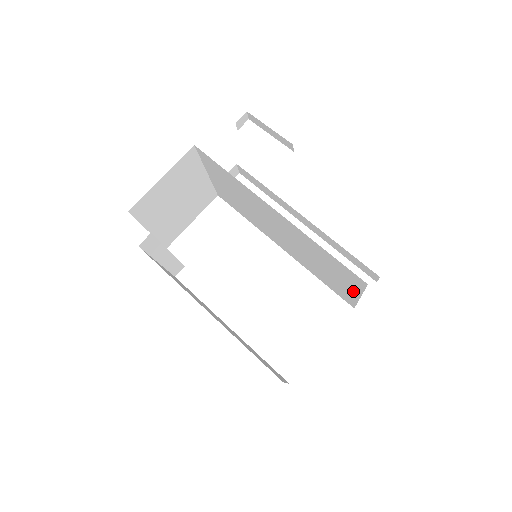
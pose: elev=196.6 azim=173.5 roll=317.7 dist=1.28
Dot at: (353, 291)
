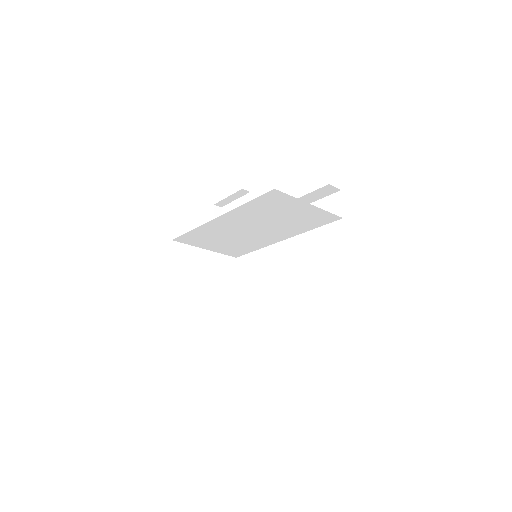
Dot at: (303, 206)
